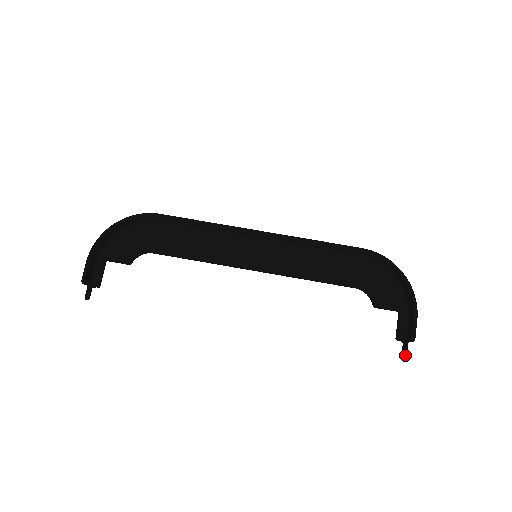
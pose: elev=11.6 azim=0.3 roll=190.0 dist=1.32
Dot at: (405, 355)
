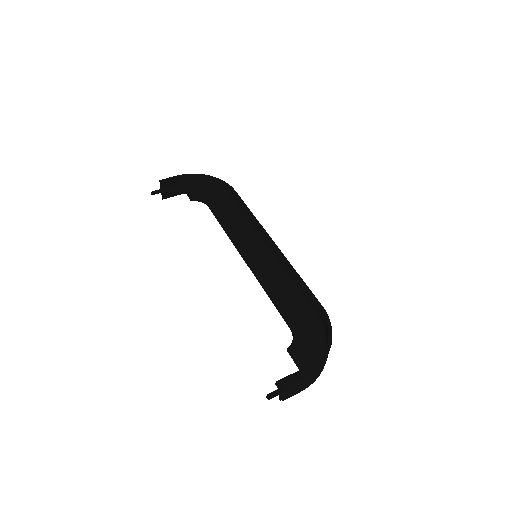
Dot at: (268, 396)
